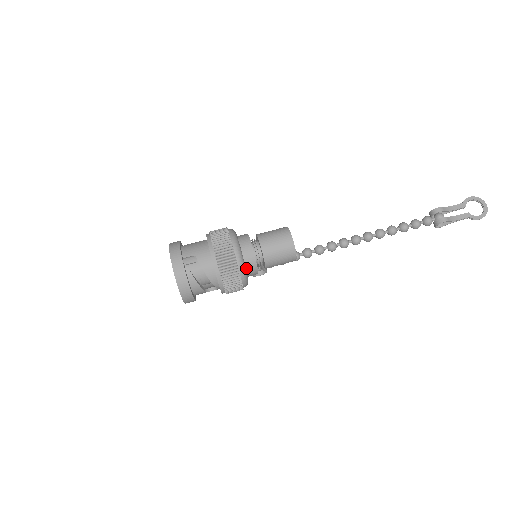
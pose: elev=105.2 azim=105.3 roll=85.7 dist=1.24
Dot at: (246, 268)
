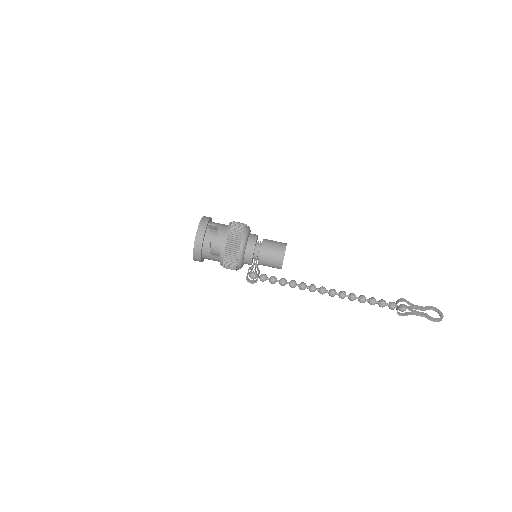
Dot at: (246, 248)
